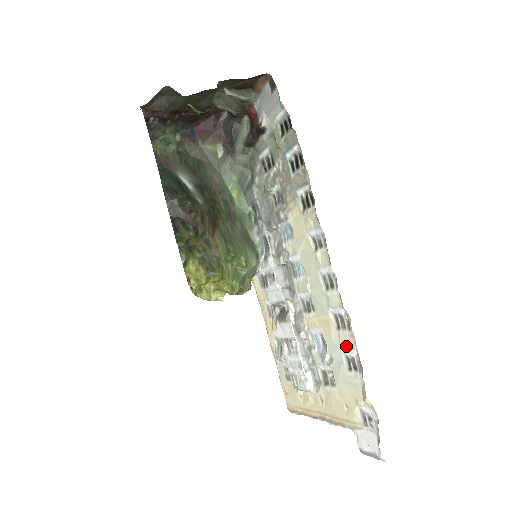
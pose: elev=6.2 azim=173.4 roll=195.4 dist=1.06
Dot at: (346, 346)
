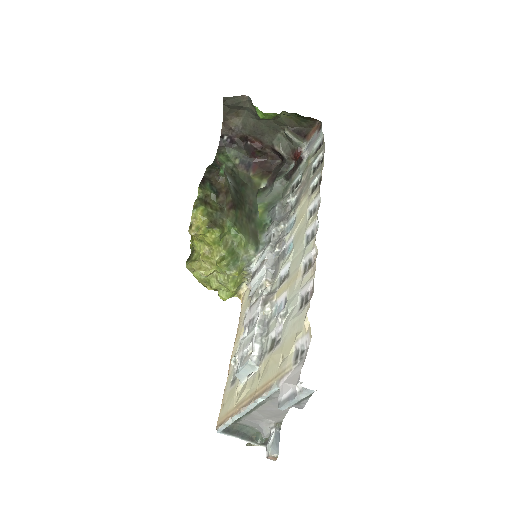
Dot at: (305, 284)
